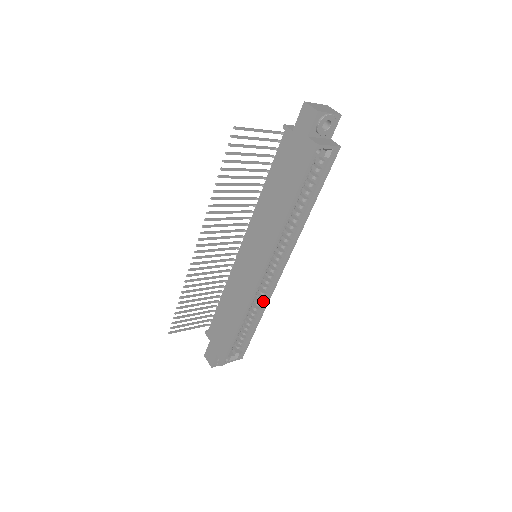
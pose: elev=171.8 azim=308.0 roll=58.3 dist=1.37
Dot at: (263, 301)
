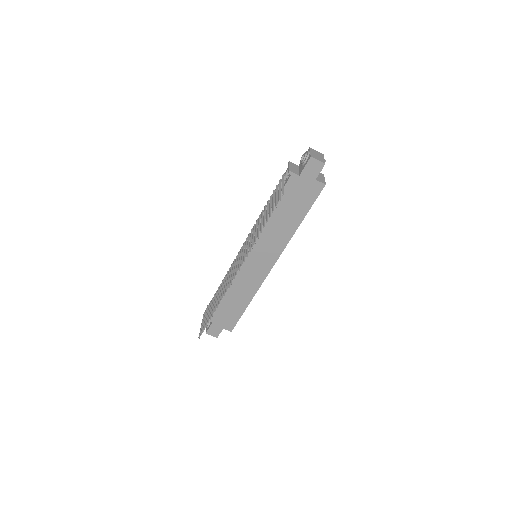
Dot at: occluded
